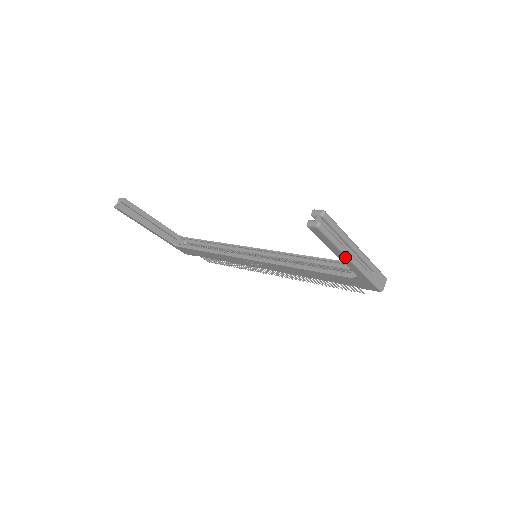
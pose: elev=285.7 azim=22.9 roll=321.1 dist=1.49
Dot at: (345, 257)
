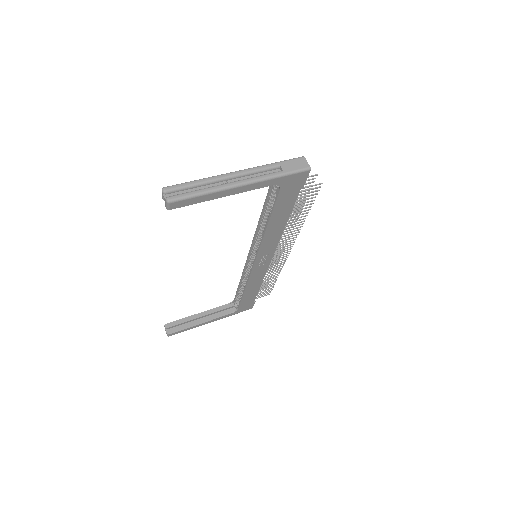
Dot at: (230, 190)
